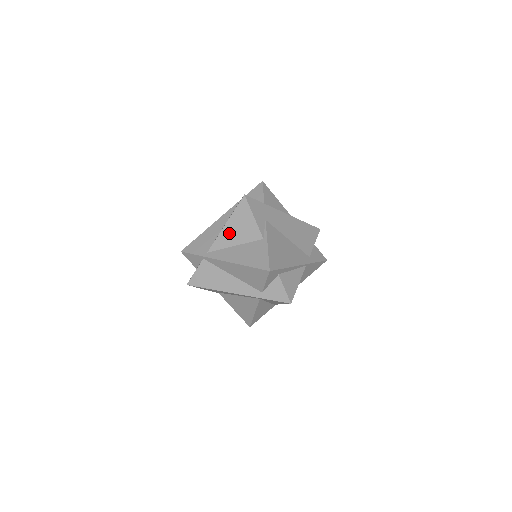
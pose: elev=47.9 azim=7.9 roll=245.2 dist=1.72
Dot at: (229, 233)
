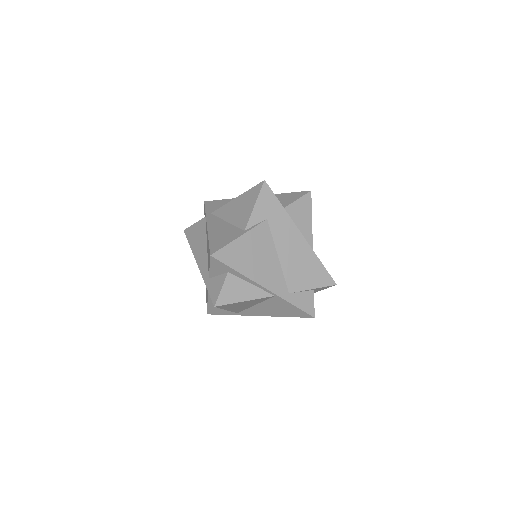
Dot at: (232, 207)
